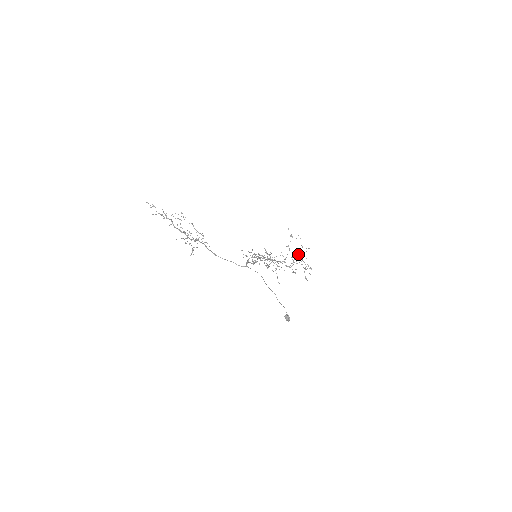
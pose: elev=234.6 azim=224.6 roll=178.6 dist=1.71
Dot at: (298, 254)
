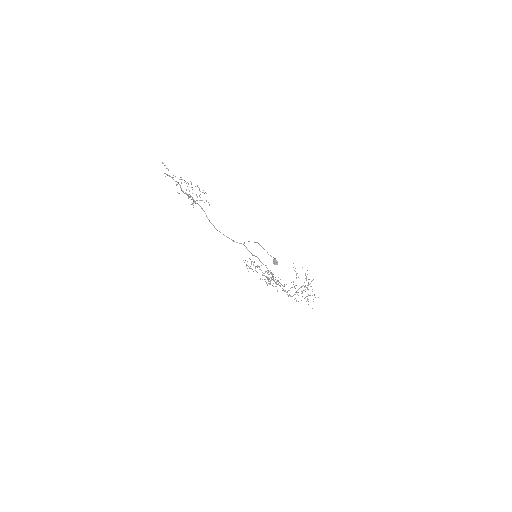
Dot at: (302, 286)
